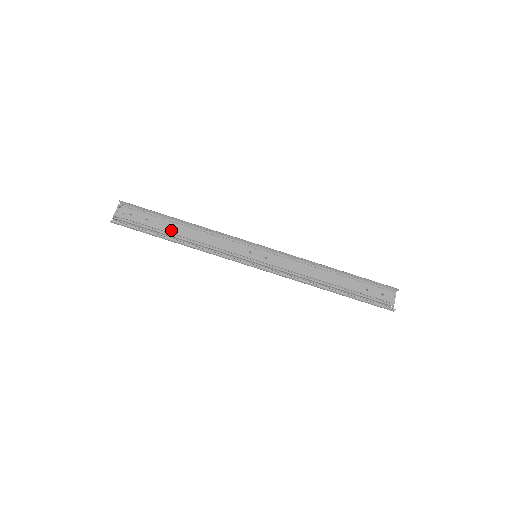
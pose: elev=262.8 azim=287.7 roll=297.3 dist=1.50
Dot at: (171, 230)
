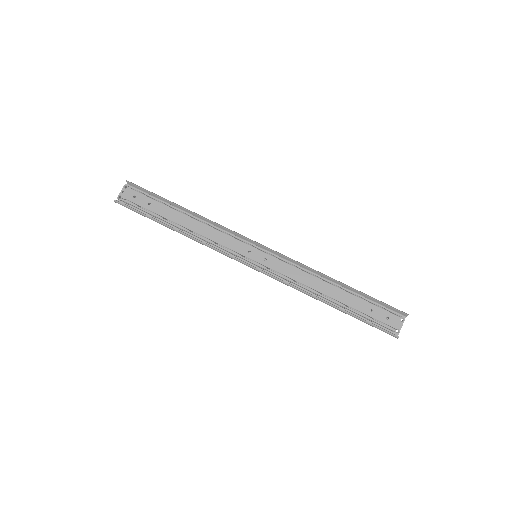
Dot at: (172, 218)
